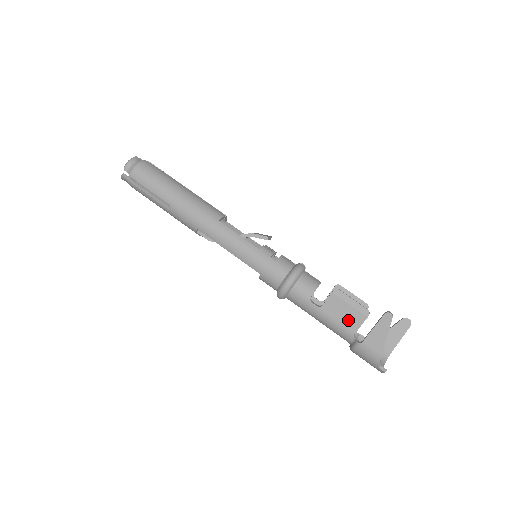
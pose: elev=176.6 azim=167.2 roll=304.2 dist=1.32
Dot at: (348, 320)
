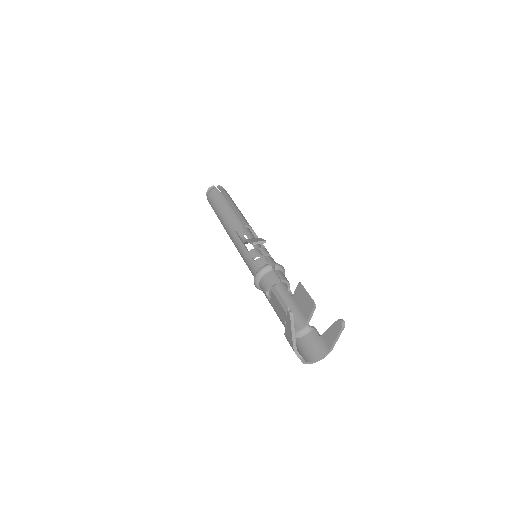
Dot at: (280, 314)
